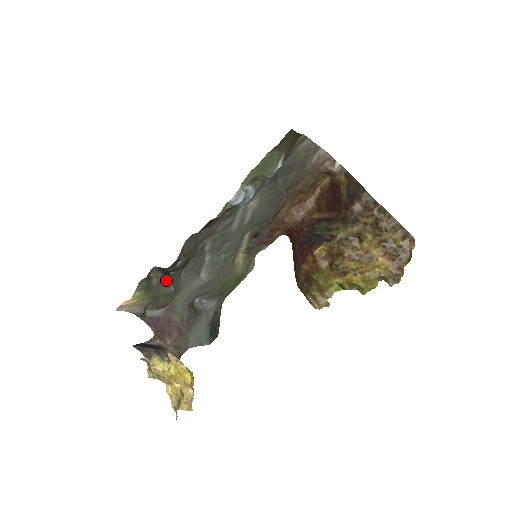
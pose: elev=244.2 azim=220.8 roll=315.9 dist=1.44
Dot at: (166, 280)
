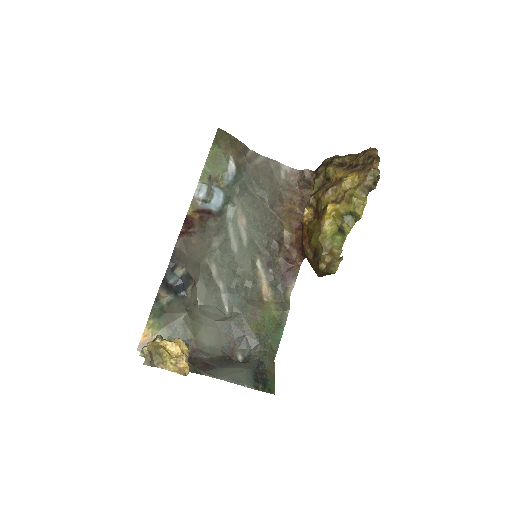
Dot at: (176, 303)
